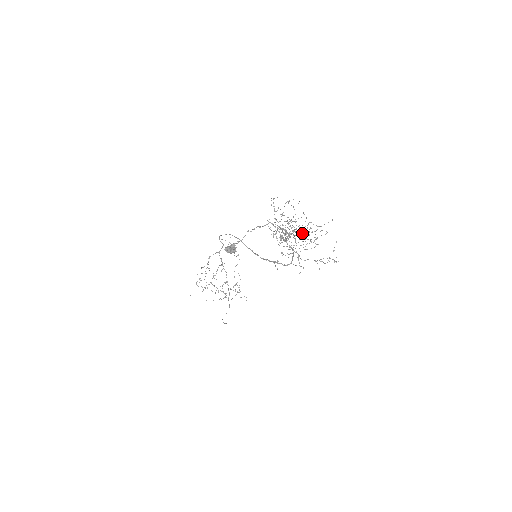
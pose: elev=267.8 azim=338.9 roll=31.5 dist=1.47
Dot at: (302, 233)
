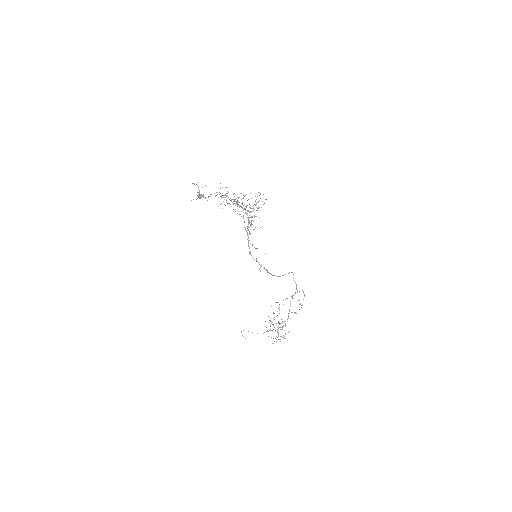
Dot at: occluded
